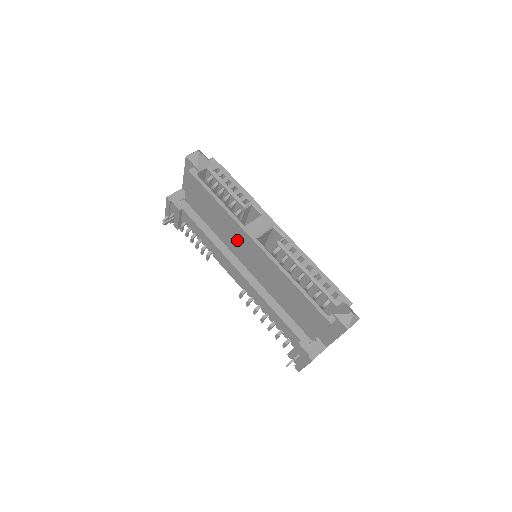
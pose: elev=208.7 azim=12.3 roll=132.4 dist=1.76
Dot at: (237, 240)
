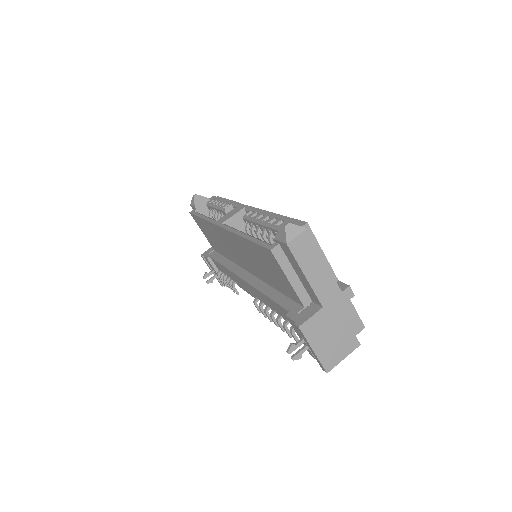
Dot at: (226, 244)
